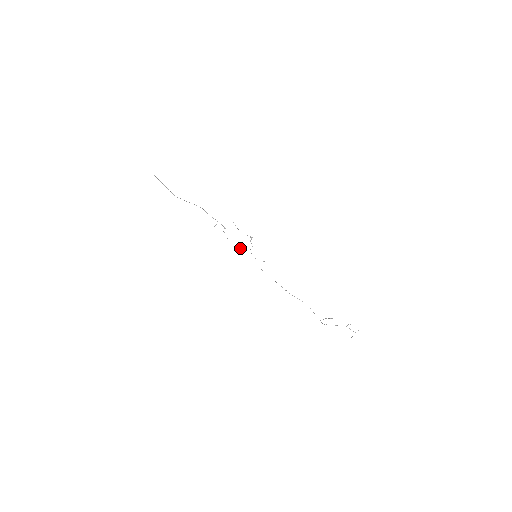
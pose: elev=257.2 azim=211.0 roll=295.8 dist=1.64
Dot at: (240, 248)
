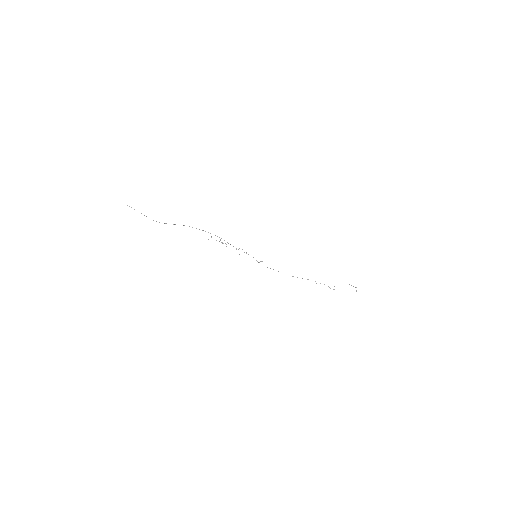
Dot at: occluded
